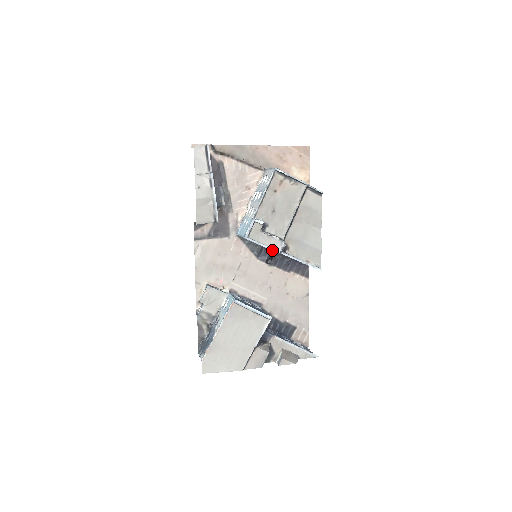
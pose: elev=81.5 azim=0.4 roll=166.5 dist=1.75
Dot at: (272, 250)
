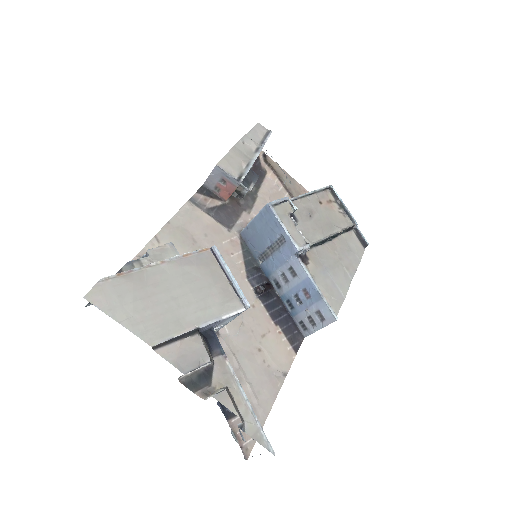
Dot at: (292, 240)
